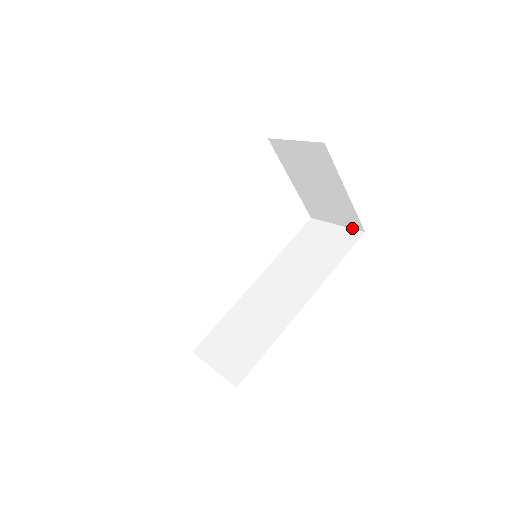
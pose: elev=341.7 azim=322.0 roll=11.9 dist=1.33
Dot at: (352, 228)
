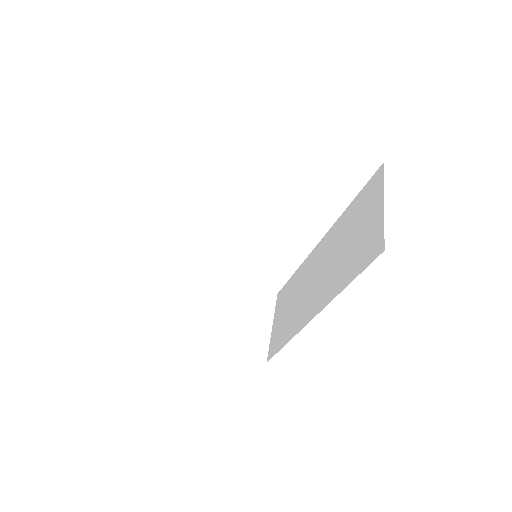
Dot at: (383, 229)
